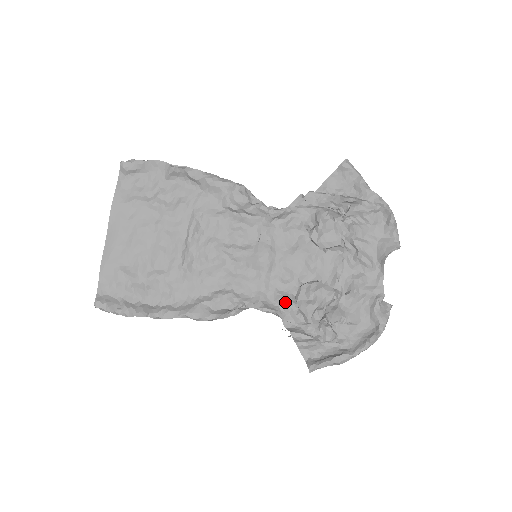
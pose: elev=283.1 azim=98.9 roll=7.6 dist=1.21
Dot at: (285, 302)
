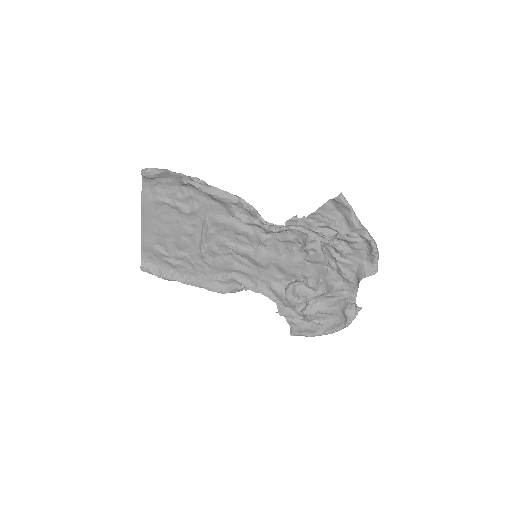
Dot at: (276, 292)
